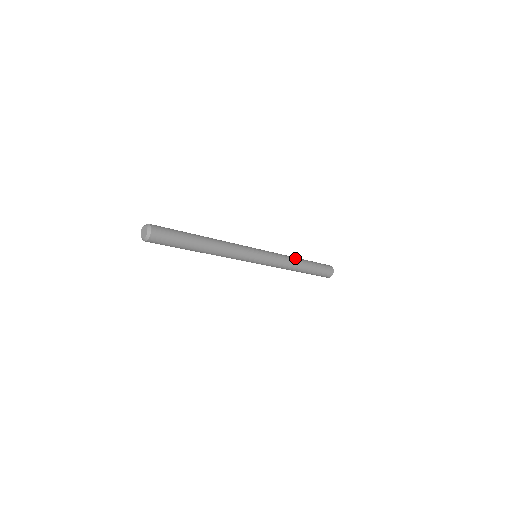
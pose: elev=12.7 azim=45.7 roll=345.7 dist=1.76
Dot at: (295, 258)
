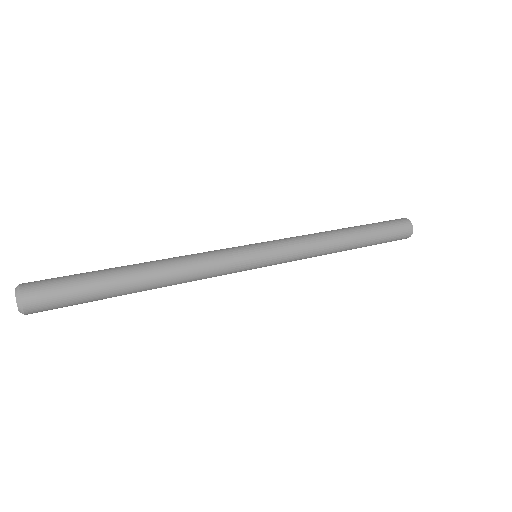
Dot at: (336, 243)
